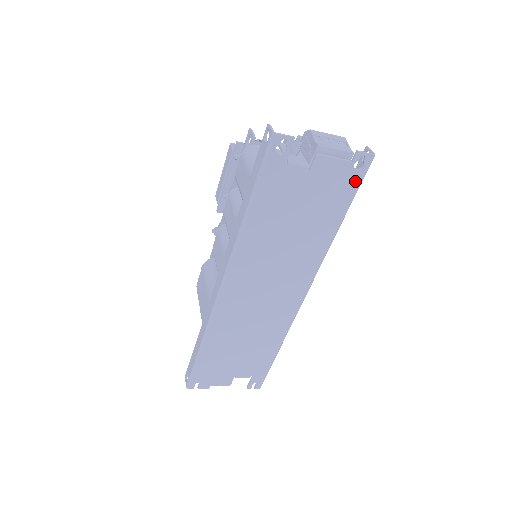
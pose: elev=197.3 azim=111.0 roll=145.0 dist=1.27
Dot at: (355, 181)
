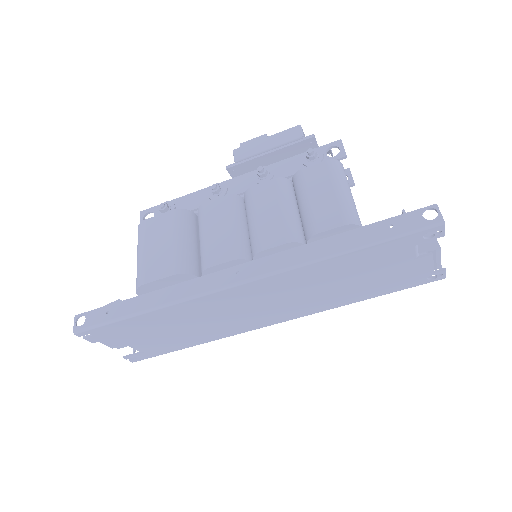
Dot at: (416, 283)
